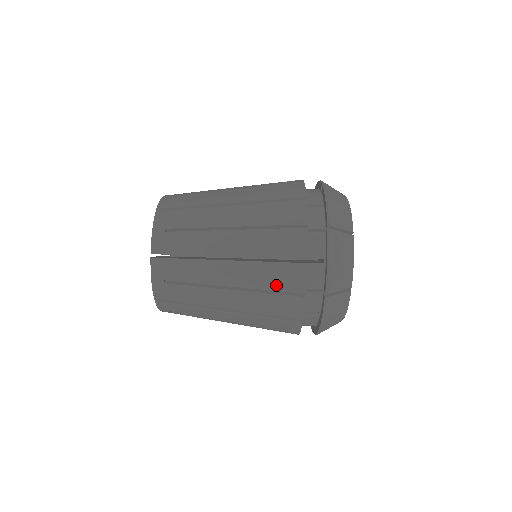
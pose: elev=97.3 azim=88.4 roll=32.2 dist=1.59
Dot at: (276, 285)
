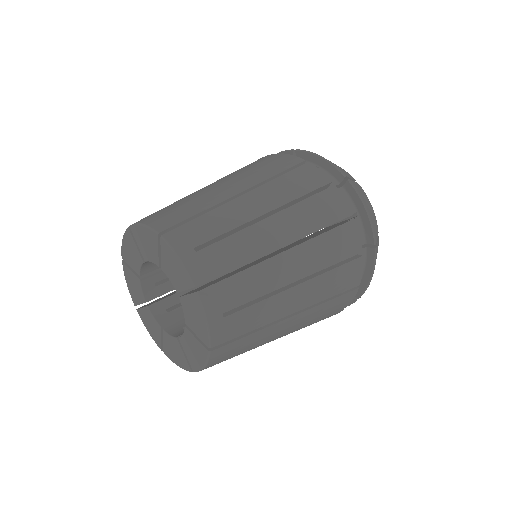
Dot at: (303, 188)
